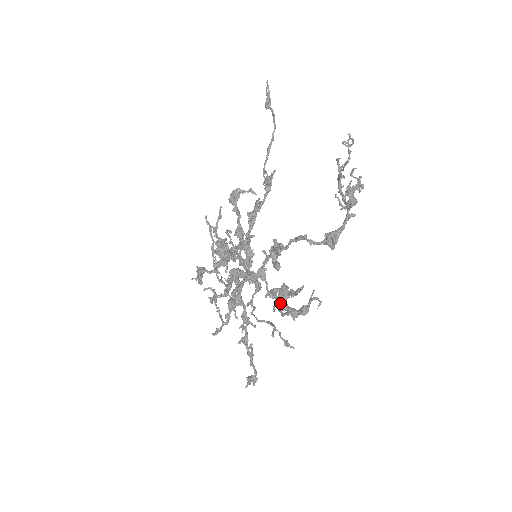
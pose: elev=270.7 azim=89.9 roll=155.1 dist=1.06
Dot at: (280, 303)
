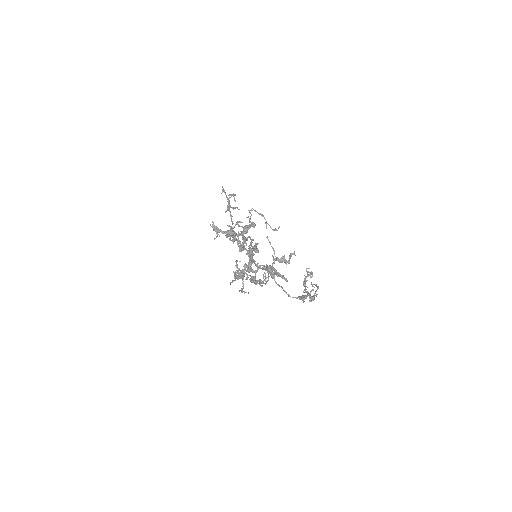
Dot at: occluded
